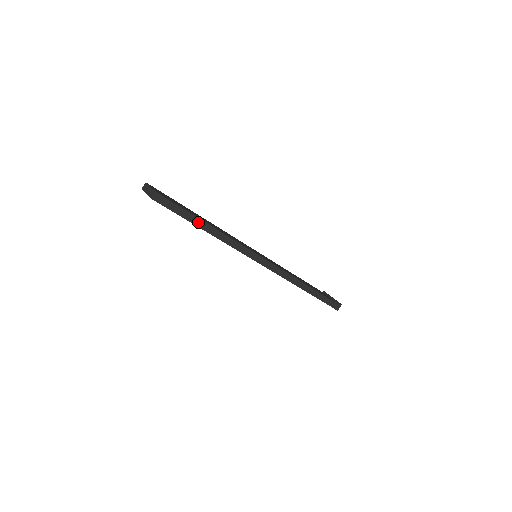
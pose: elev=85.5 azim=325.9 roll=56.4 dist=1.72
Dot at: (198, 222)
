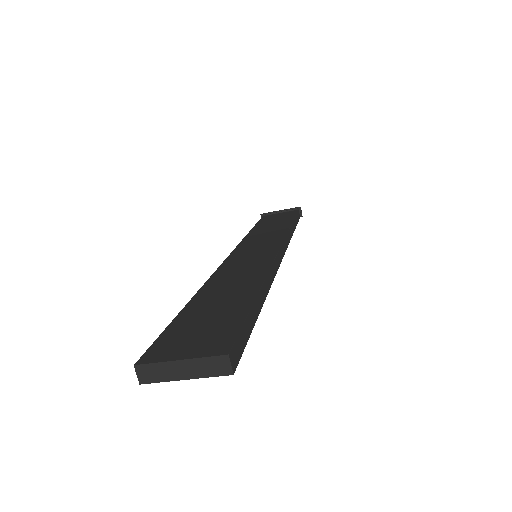
Dot at: (257, 306)
